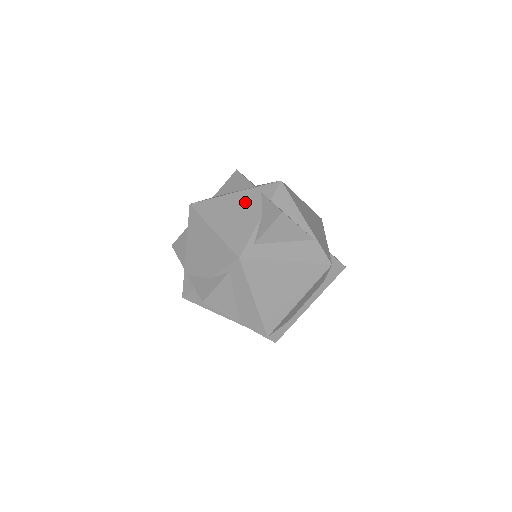
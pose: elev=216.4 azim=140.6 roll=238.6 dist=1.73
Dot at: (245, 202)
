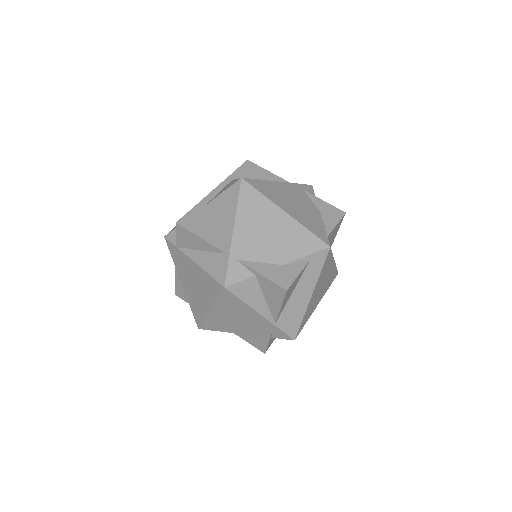
Dot at: (297, 194)
